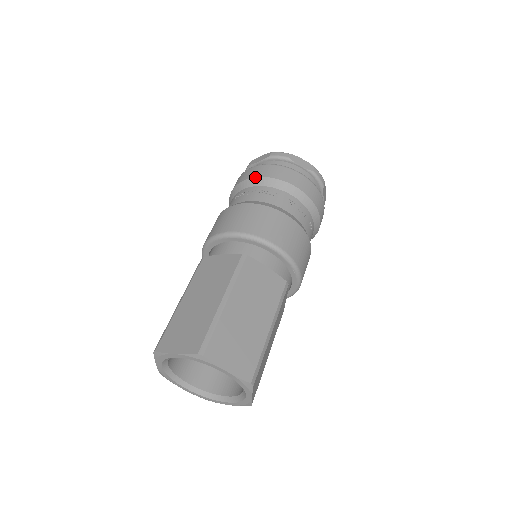
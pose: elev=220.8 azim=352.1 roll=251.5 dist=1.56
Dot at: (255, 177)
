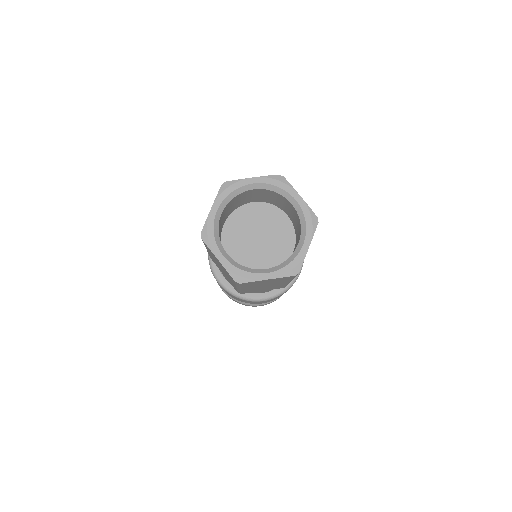
Dot at: occluded
